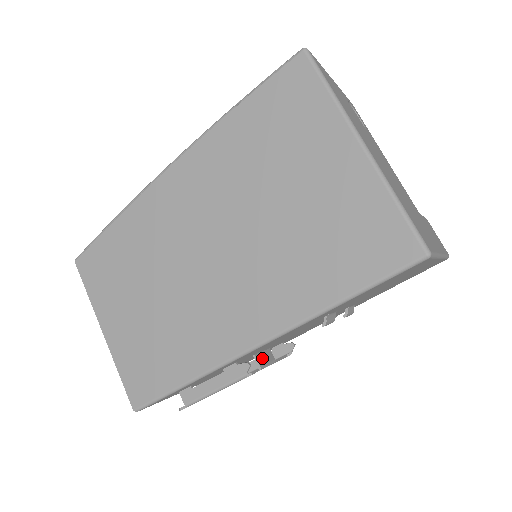
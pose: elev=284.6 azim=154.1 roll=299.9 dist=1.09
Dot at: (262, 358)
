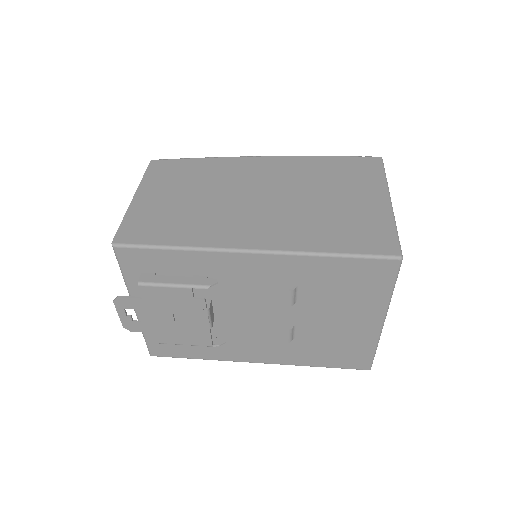
Dot at: (211, 309)
